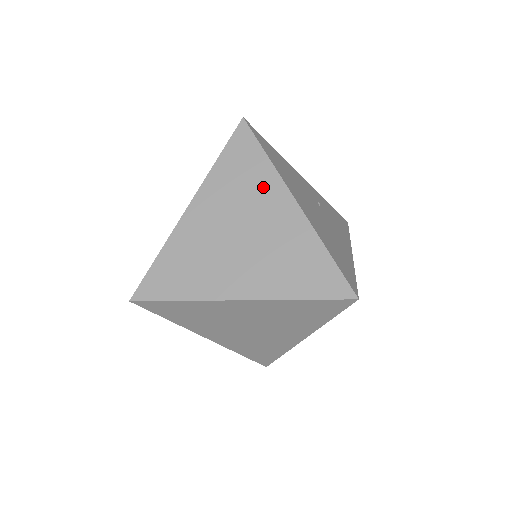
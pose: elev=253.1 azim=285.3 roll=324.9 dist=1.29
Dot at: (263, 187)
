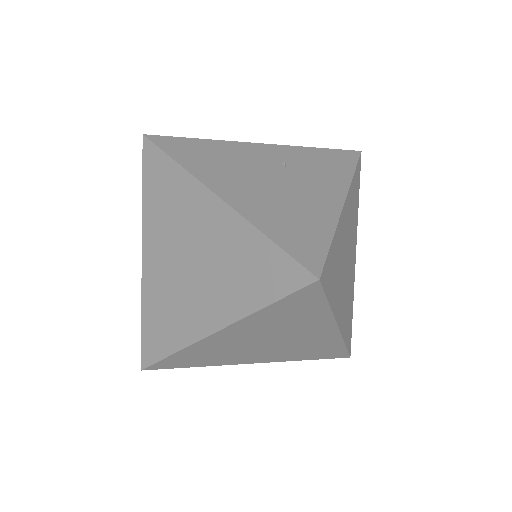
Dot at: (185, 198)
